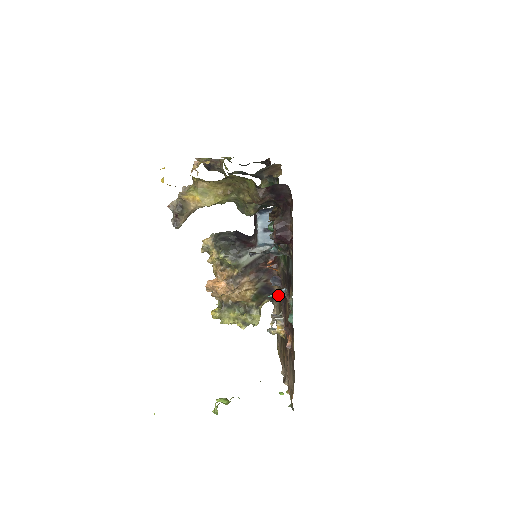
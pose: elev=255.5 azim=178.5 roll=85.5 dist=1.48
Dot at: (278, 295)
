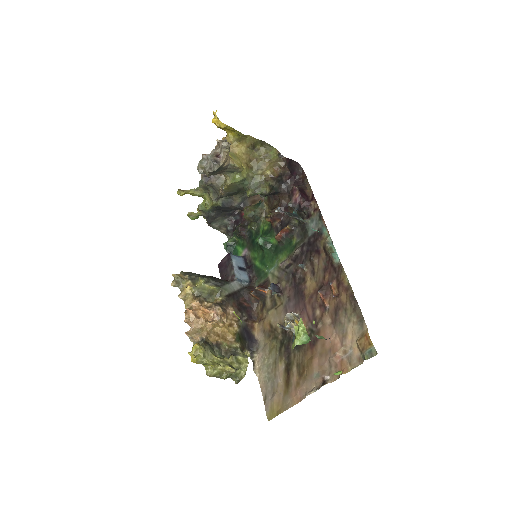
Dot at: (263, 334)
